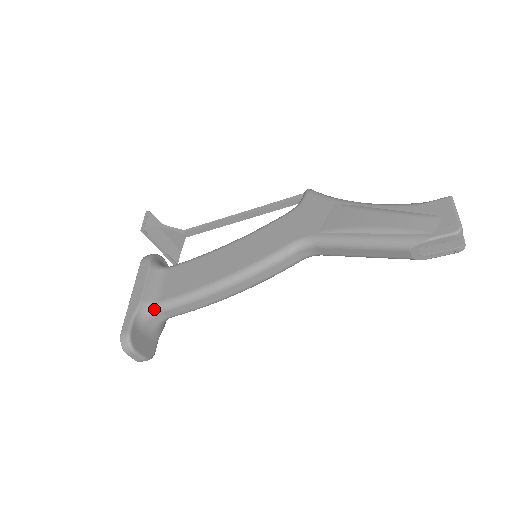
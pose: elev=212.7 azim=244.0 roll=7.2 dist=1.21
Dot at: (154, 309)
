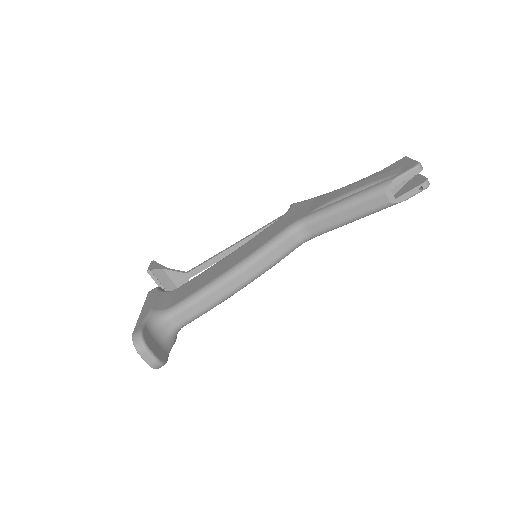
Dot at: (164, 315)
